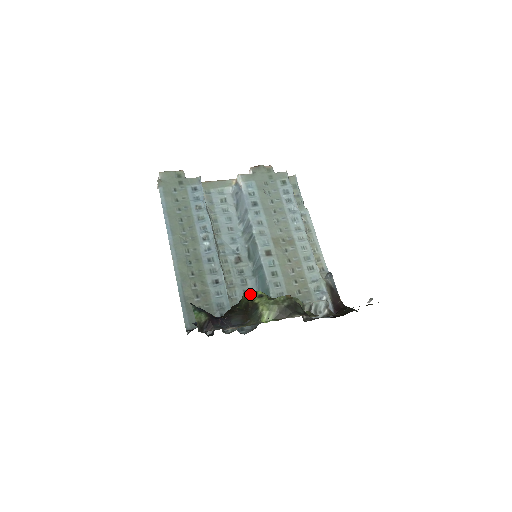
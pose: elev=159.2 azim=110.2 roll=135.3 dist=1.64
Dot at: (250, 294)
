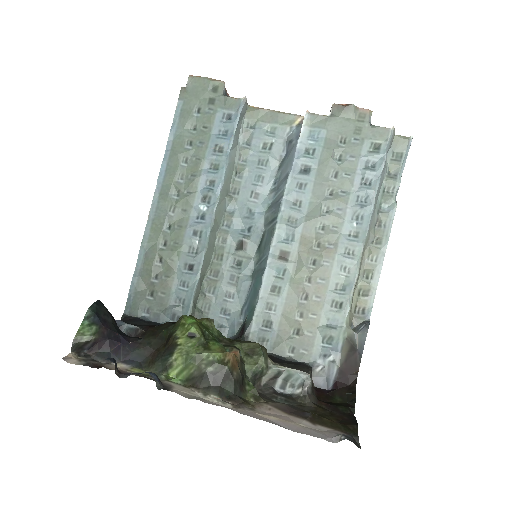
Dot at: (183, 324)
